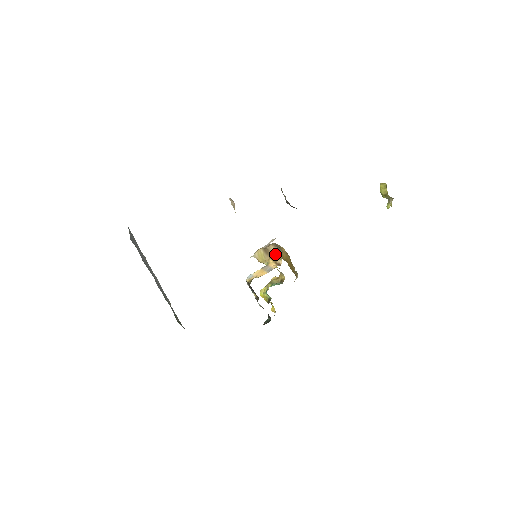
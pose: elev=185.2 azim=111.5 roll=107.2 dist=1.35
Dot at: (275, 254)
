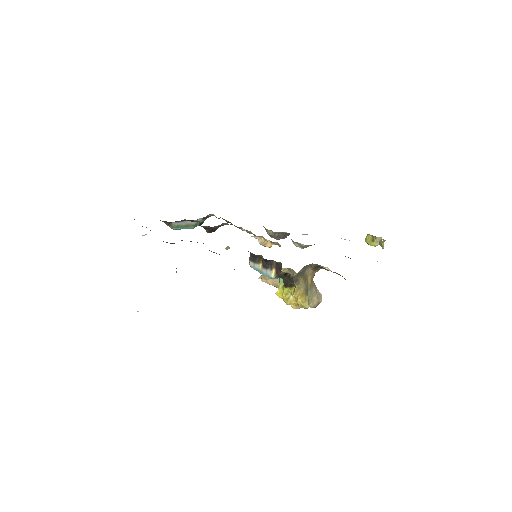
Dot at: occluded
